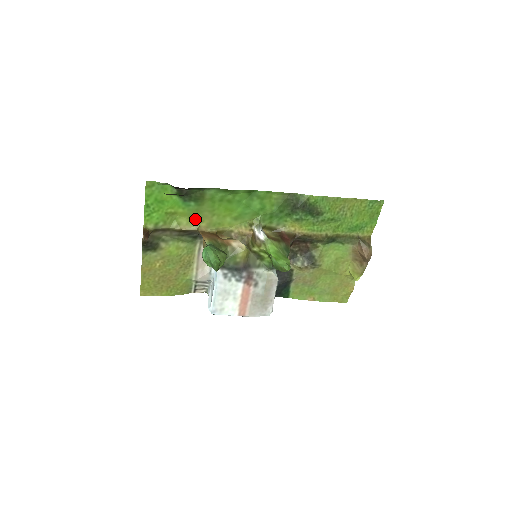
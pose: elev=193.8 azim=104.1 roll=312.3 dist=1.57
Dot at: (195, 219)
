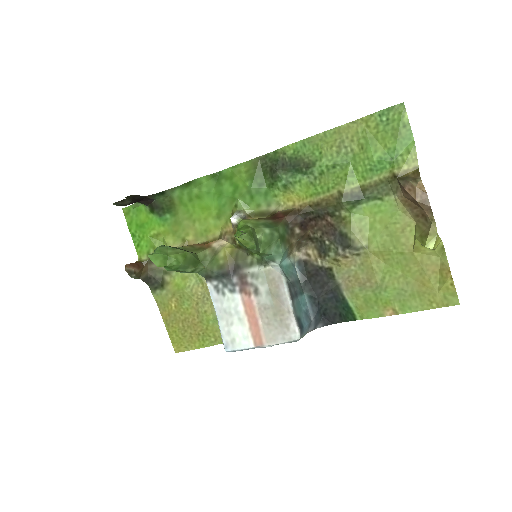
Dot at: (180, 234)
